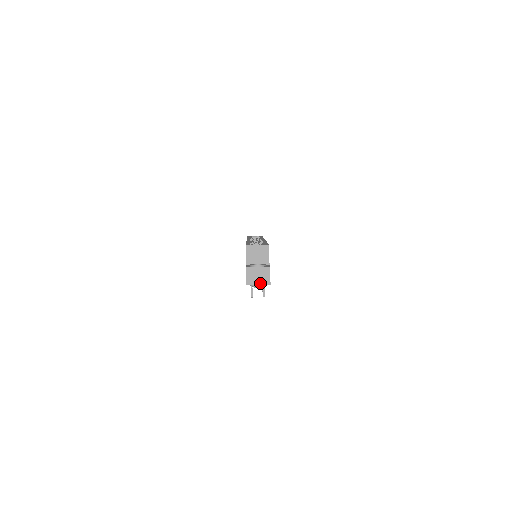
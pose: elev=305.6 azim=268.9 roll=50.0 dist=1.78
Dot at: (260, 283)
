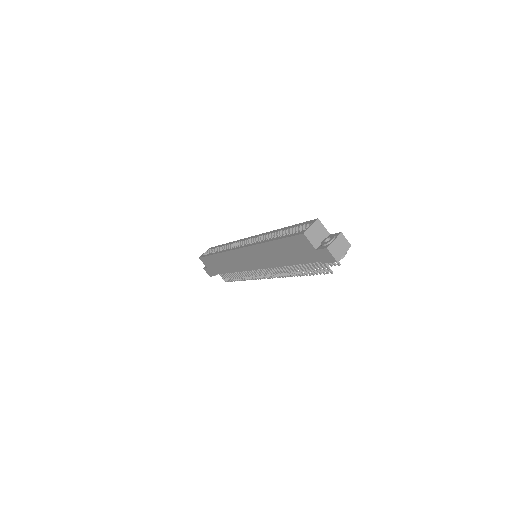
Dot at: (345, 251)
